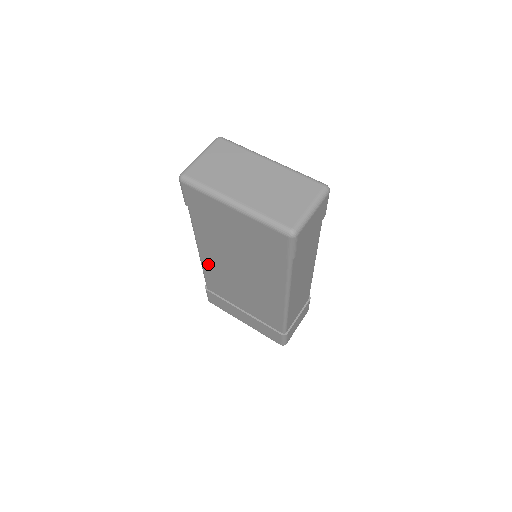
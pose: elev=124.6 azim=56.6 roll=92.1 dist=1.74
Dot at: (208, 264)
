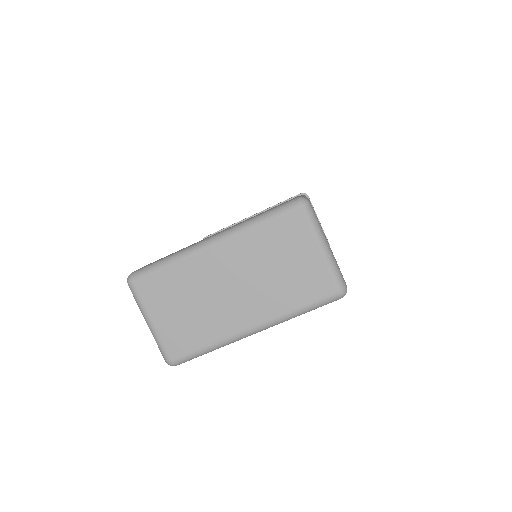
Dot at: occluded
